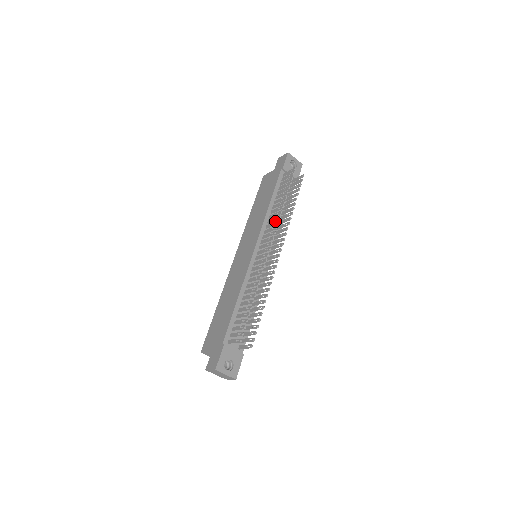
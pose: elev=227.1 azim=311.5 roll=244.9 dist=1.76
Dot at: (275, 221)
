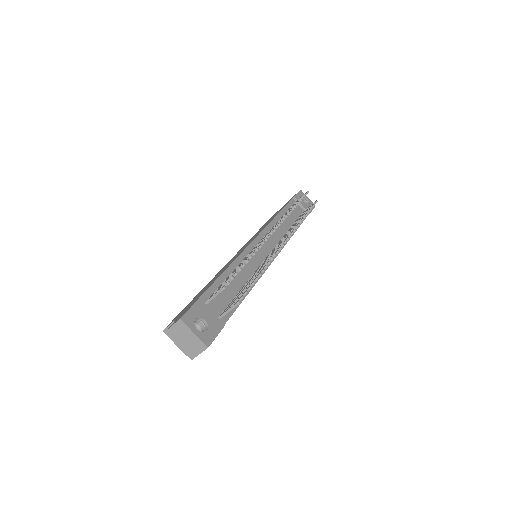
Dot at: (282, 230)
